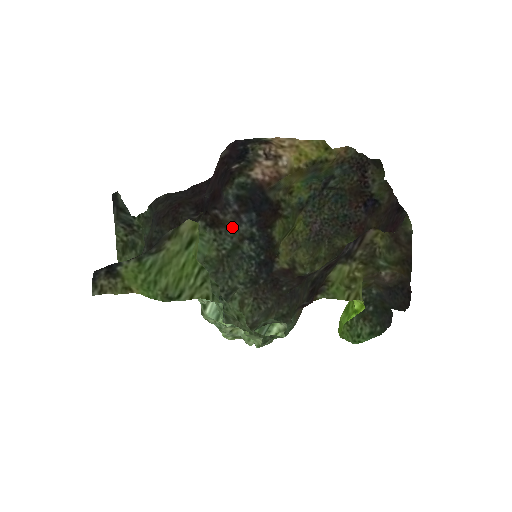
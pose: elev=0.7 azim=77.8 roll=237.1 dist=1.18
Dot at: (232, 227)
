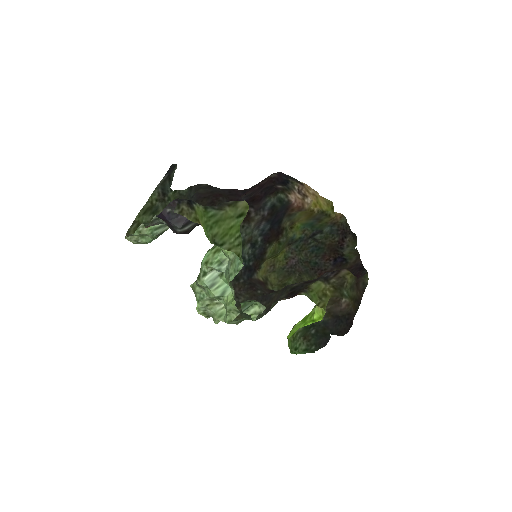
Dot at: (252, 227)
